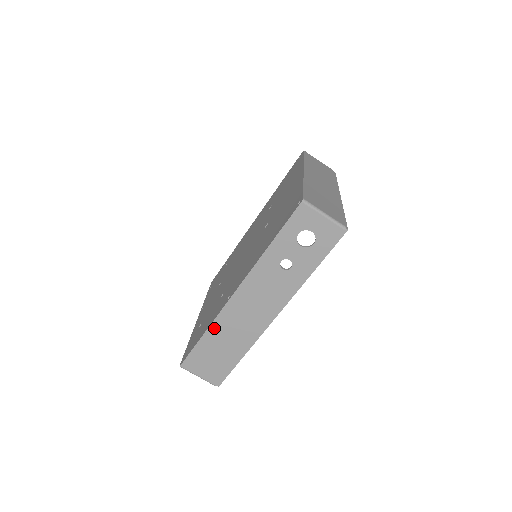
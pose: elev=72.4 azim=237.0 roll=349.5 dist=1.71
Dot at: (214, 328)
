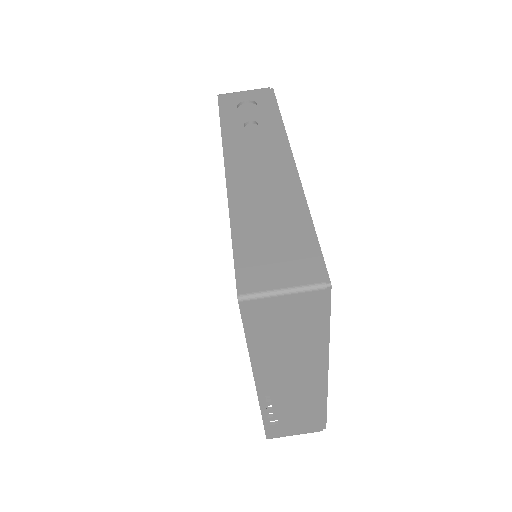
Dot at: (237, 213)
